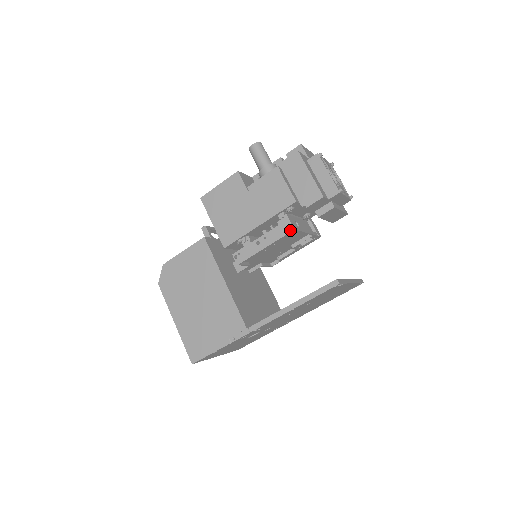
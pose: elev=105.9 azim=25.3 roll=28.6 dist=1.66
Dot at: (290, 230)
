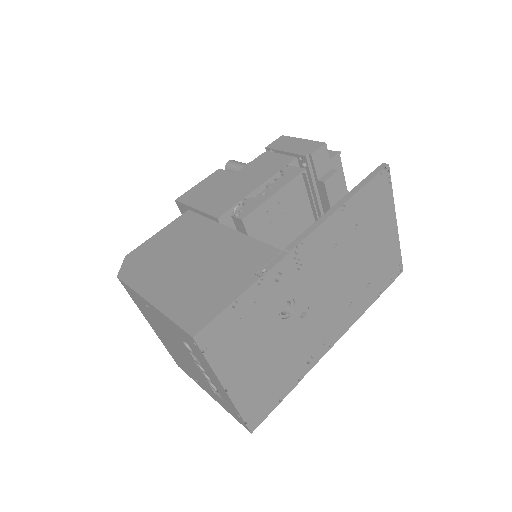
Dot at: (300, 171)
